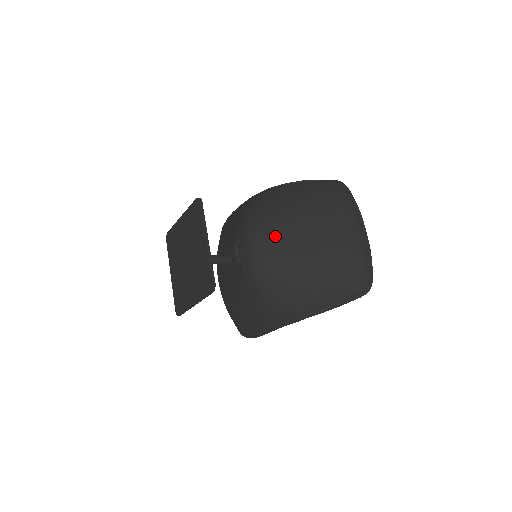
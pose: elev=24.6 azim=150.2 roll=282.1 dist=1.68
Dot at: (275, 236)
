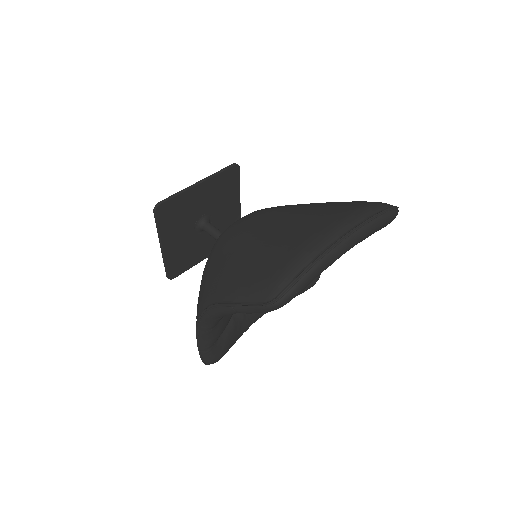
Dot at: (260, 214)
